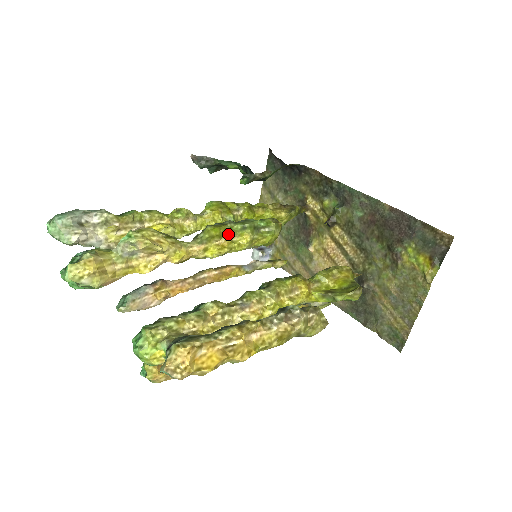
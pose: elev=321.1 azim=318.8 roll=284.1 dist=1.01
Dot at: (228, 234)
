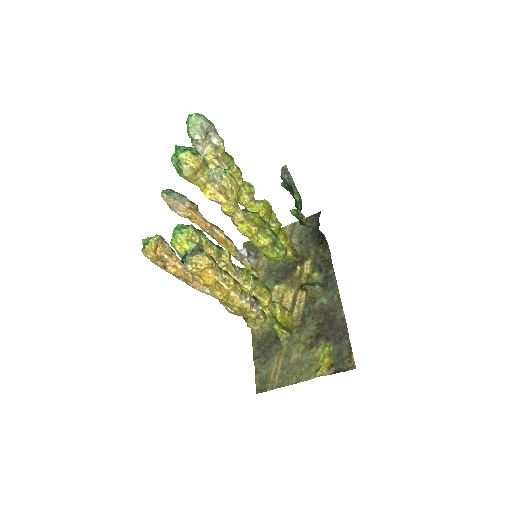
Dot at: (260, 229)
